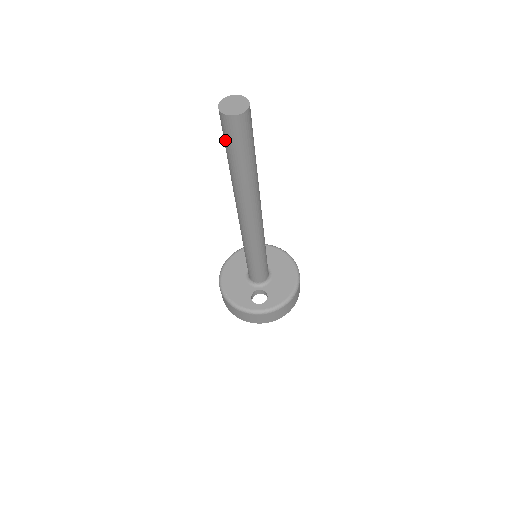
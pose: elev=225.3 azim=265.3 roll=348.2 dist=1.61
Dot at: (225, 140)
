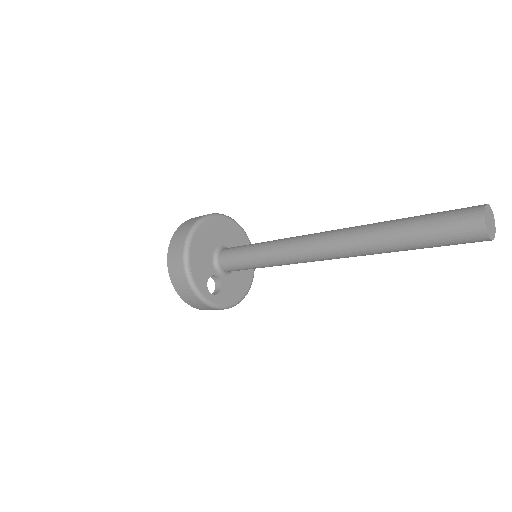
Dot at: (440, 227)
